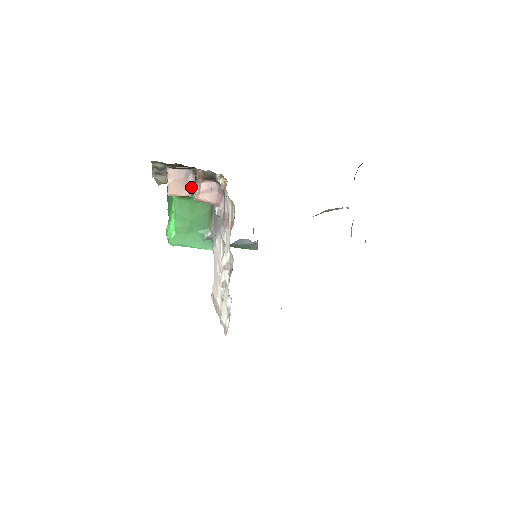
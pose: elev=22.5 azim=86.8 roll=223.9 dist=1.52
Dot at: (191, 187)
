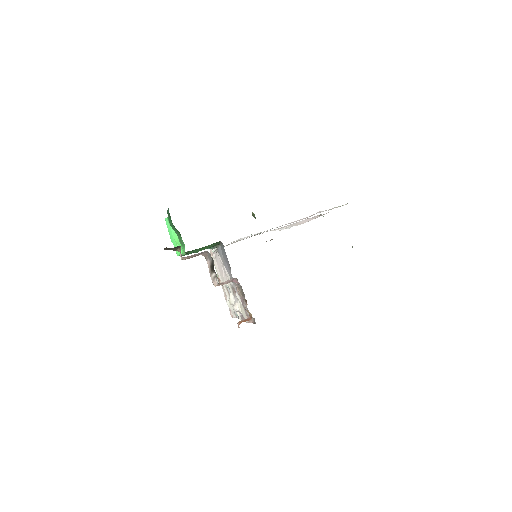
Dot at: (205, 256)
